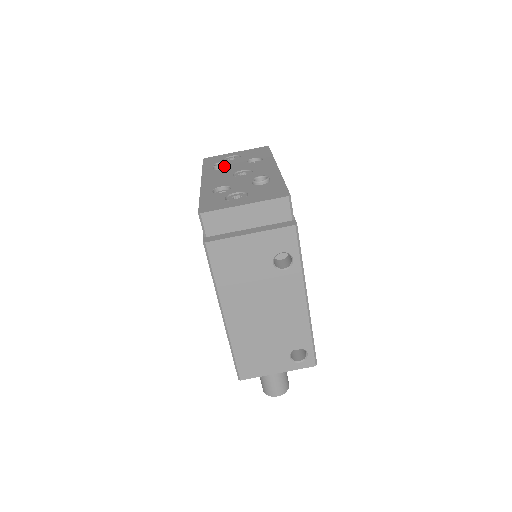
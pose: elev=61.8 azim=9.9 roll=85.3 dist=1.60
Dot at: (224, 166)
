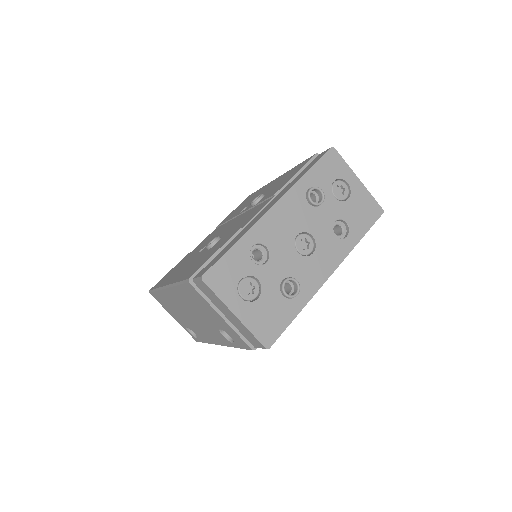
Dot at: (314, 205)
